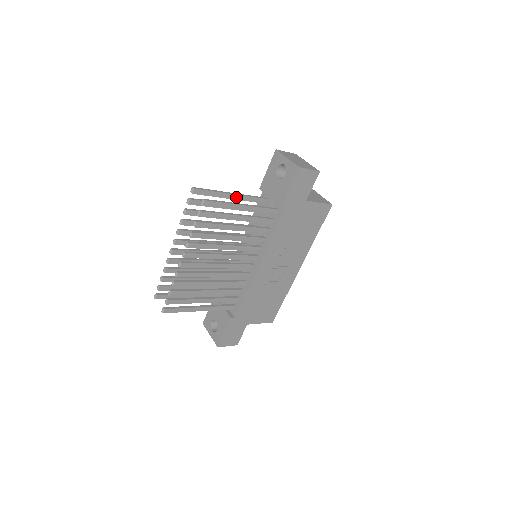
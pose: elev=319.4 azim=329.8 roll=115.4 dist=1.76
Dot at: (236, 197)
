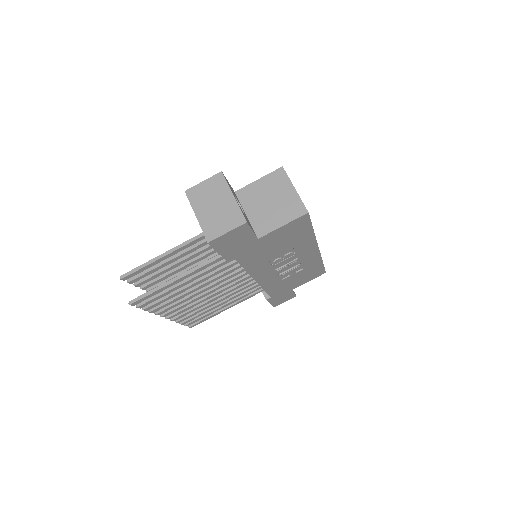
Dot at: (178, 250)
